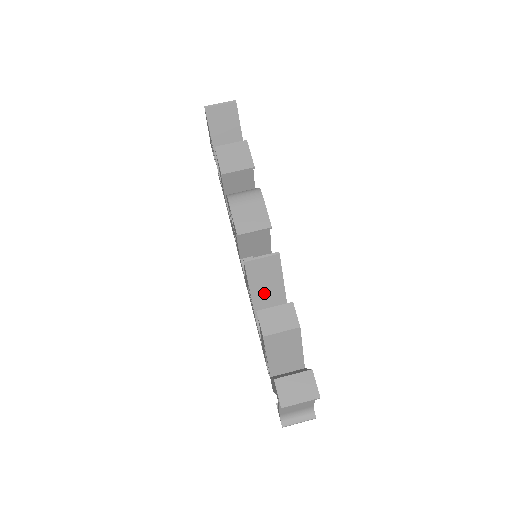
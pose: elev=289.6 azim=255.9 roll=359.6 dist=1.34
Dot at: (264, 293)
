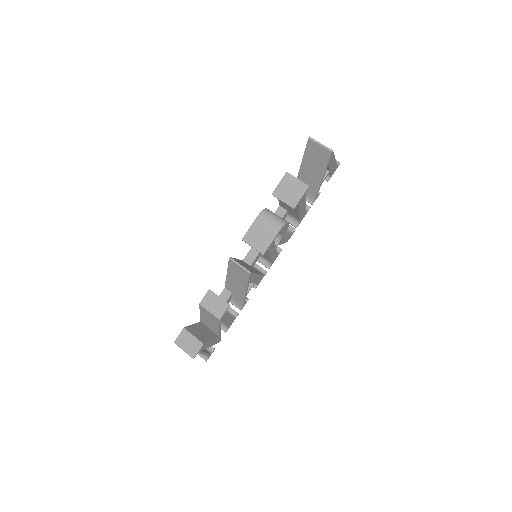
Dot at: (234, 281)
